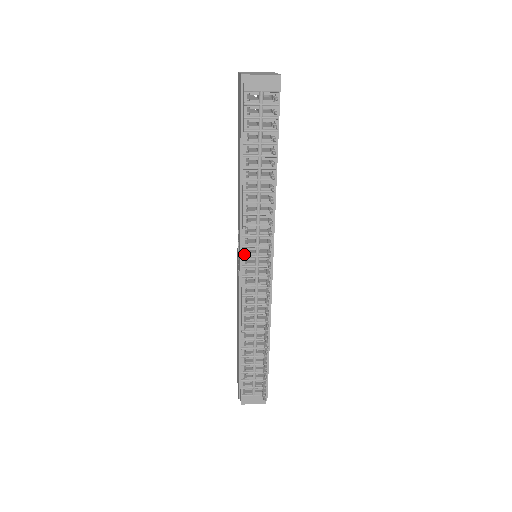
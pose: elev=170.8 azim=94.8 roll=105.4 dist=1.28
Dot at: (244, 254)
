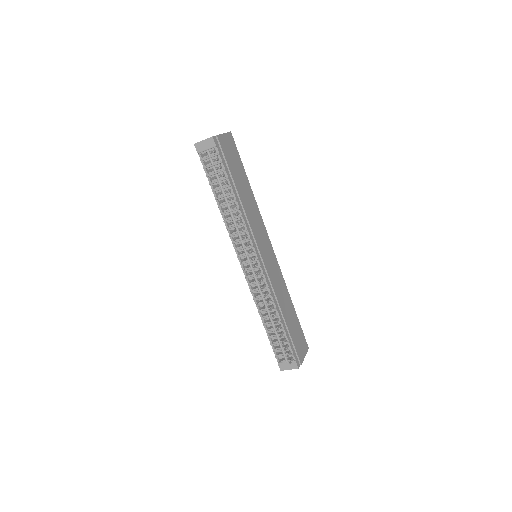
Dot at: (238, 255)
